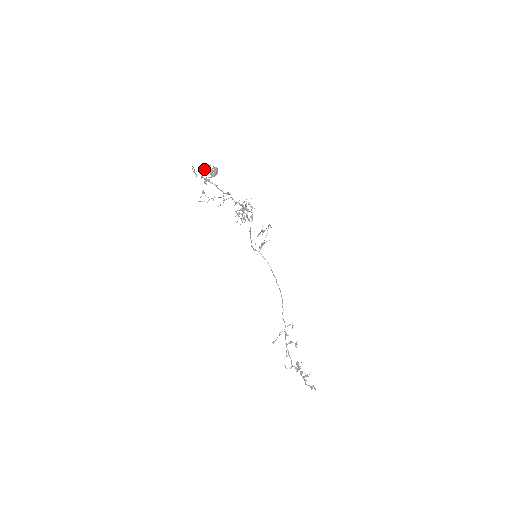
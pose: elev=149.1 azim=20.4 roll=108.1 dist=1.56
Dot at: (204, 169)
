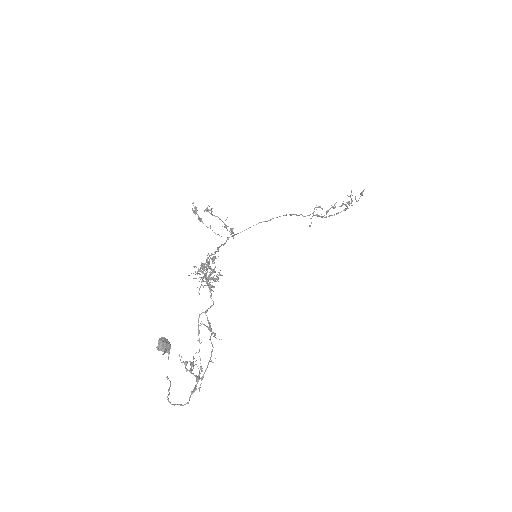
Dot at: occluded
